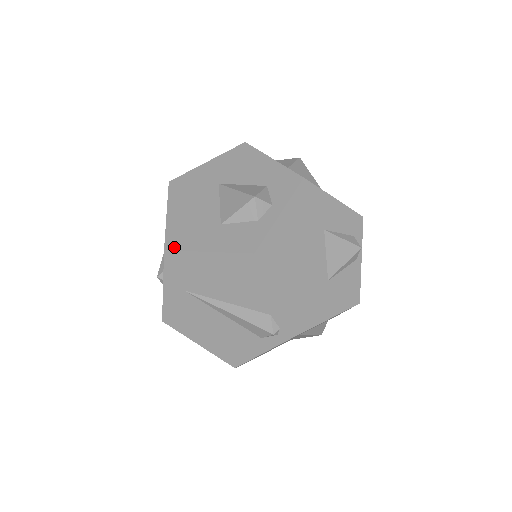
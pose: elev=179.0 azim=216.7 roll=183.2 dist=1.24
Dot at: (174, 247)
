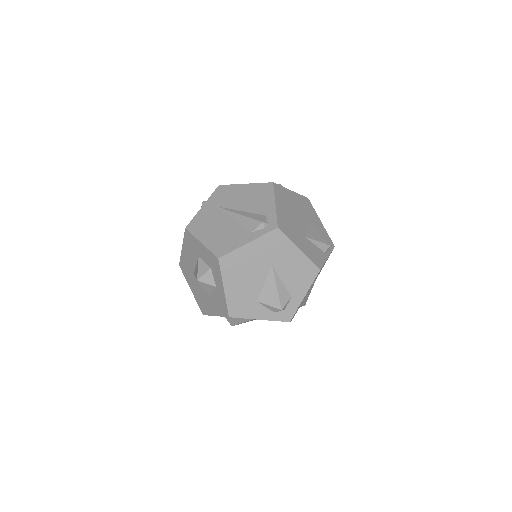
Dot at: (225, 185)
